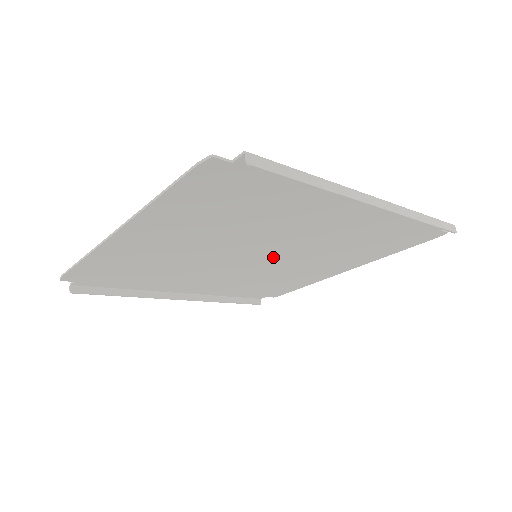
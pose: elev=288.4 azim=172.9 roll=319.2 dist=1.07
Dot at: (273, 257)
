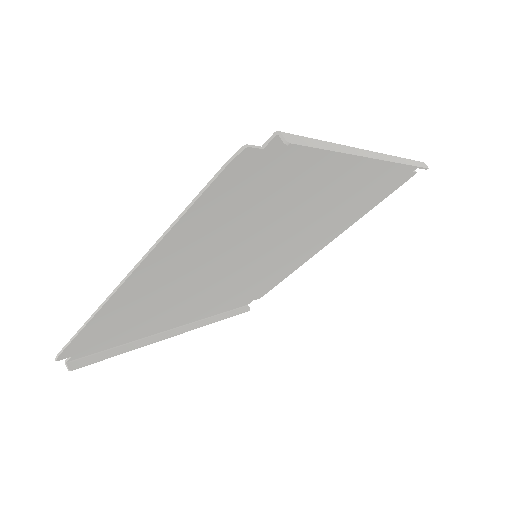
Dot at: (271, 252)
